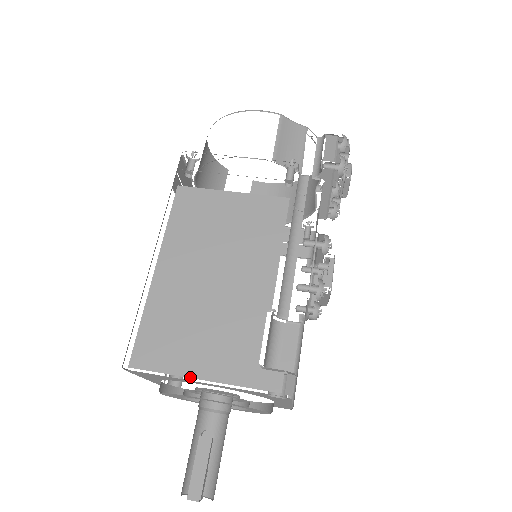
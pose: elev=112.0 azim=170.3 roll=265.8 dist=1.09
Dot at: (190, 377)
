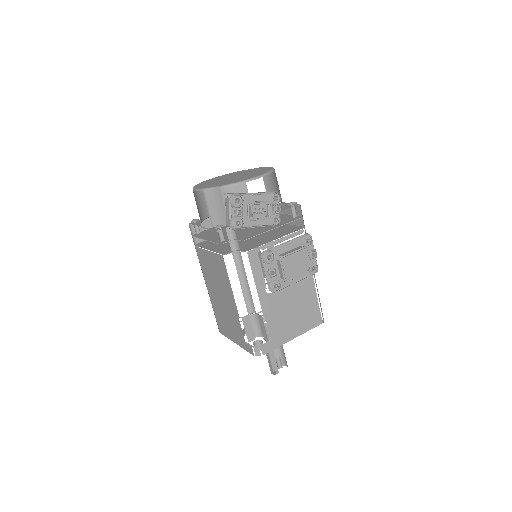
Dot at: occluded
